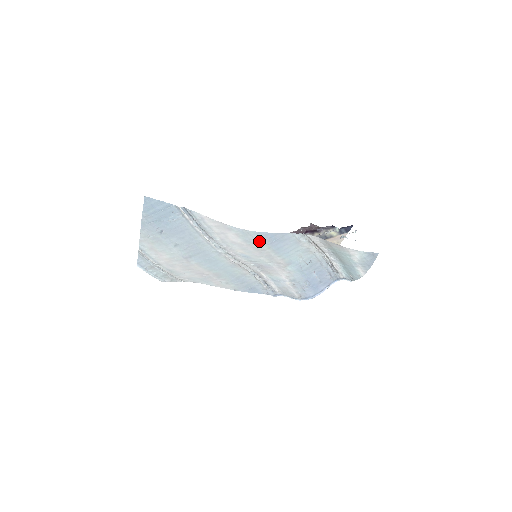
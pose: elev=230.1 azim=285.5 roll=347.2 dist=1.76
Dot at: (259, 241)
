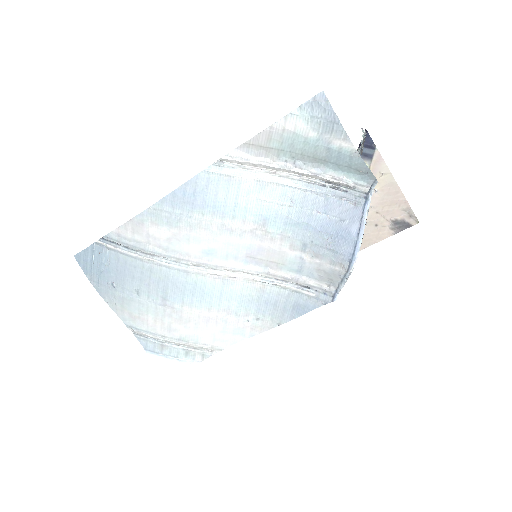
Dot at: (179, 212)
